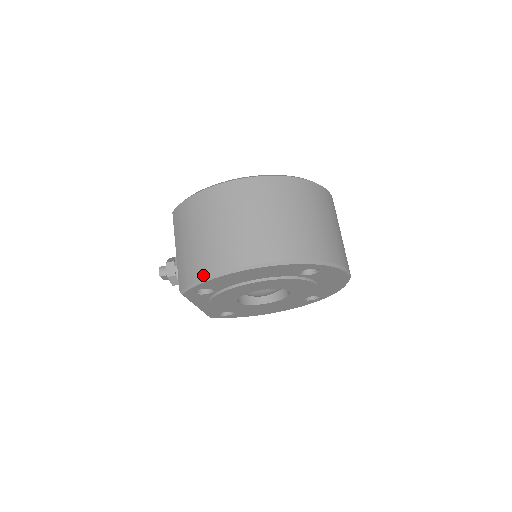
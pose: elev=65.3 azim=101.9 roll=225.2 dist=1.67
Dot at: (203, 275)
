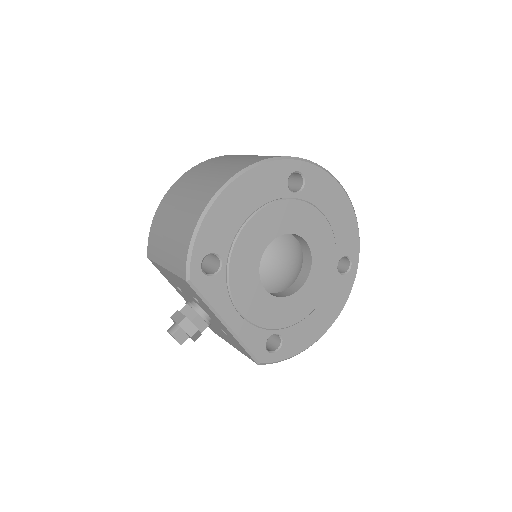
Dot at: (192, 228)
